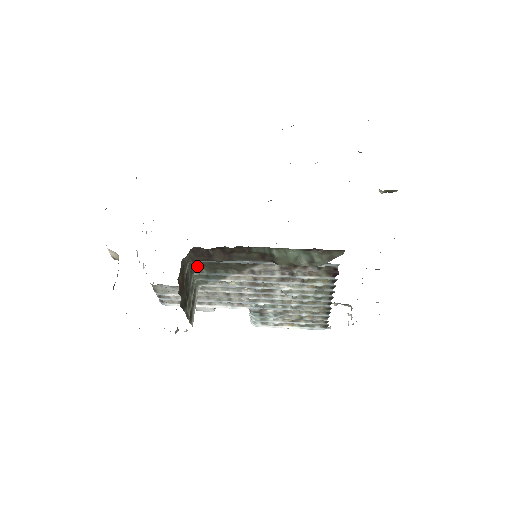
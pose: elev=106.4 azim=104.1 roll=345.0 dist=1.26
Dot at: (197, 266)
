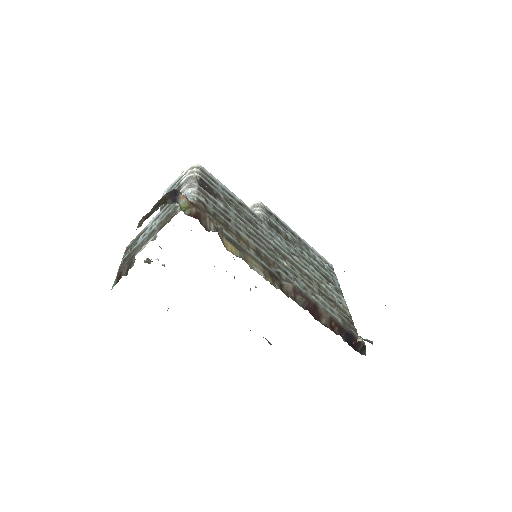
Dot at: occluded
